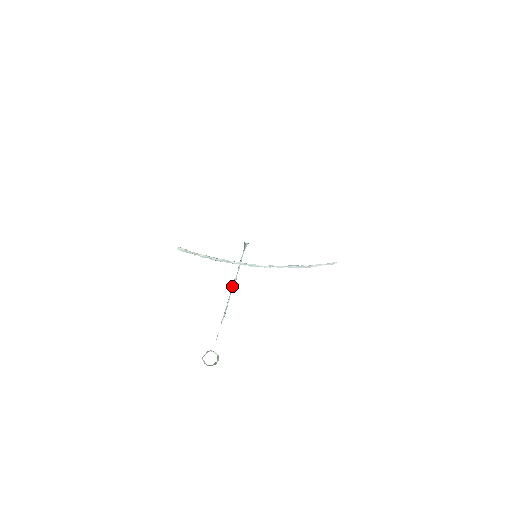
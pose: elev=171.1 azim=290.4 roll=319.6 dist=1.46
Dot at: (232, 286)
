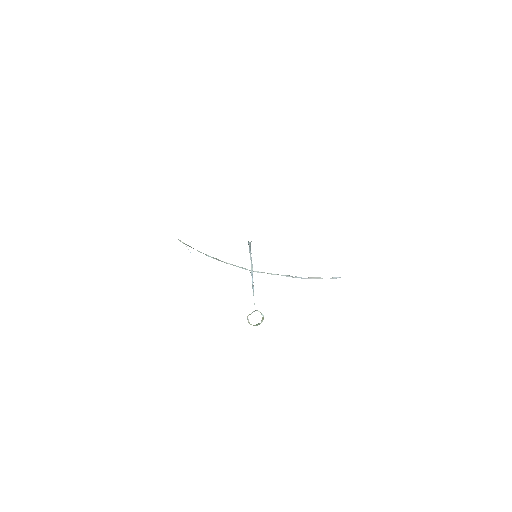
Dot at: occluded
